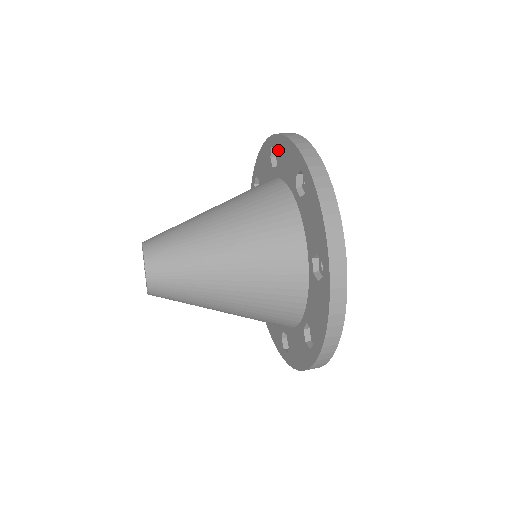
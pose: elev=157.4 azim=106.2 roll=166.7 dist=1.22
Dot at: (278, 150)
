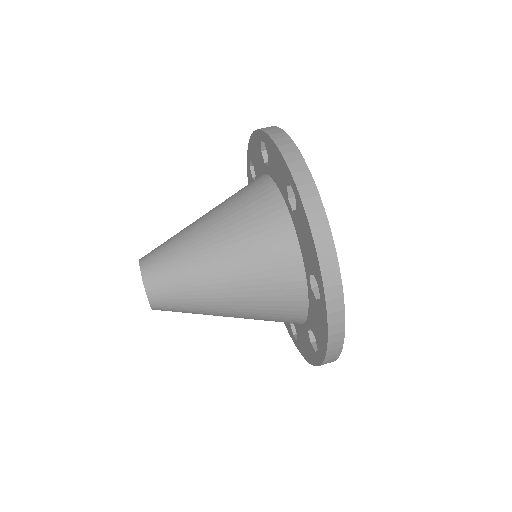
Dot at: (298, 211)
